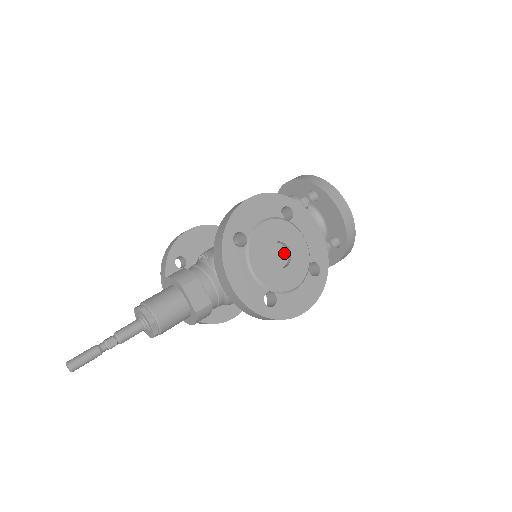
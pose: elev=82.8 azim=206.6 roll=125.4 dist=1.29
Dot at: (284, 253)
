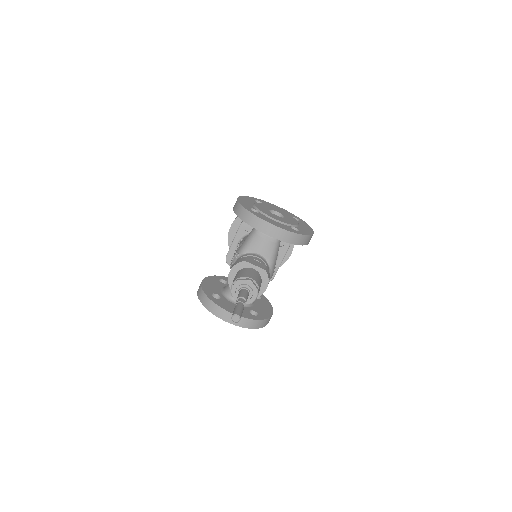
Dot at: occluded
